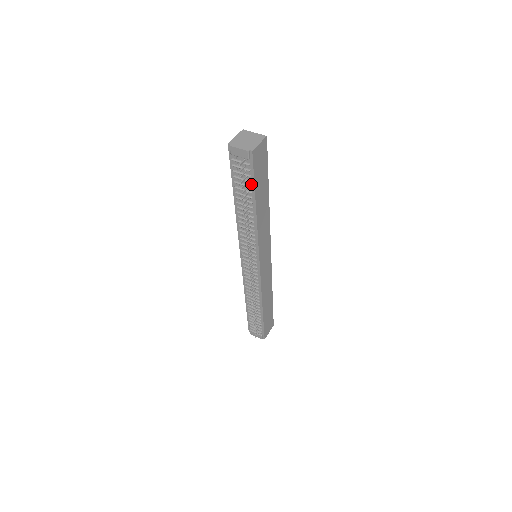
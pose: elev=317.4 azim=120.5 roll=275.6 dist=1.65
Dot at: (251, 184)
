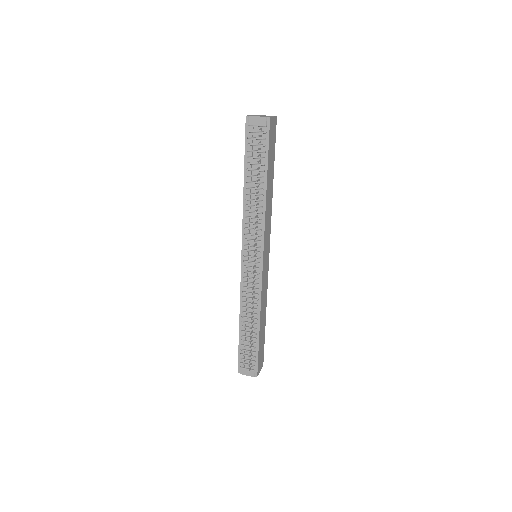
Dot at: (265, 155)
